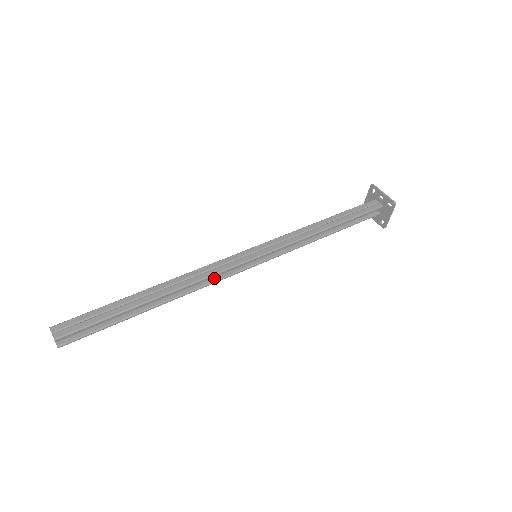
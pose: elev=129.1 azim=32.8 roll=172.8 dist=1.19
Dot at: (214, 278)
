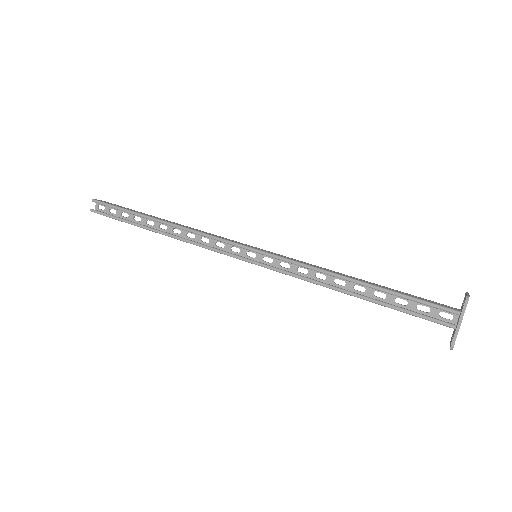
Dot at: (209, 248)
